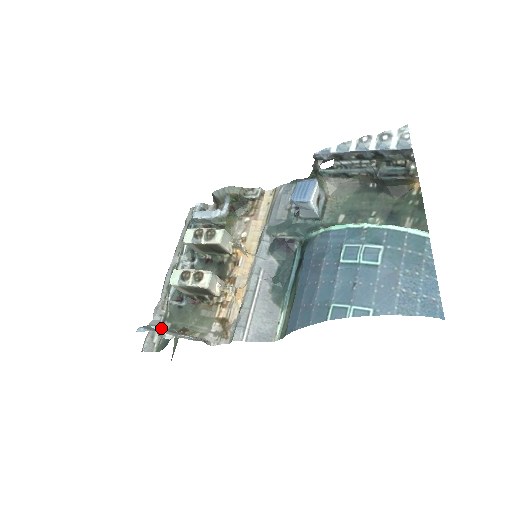
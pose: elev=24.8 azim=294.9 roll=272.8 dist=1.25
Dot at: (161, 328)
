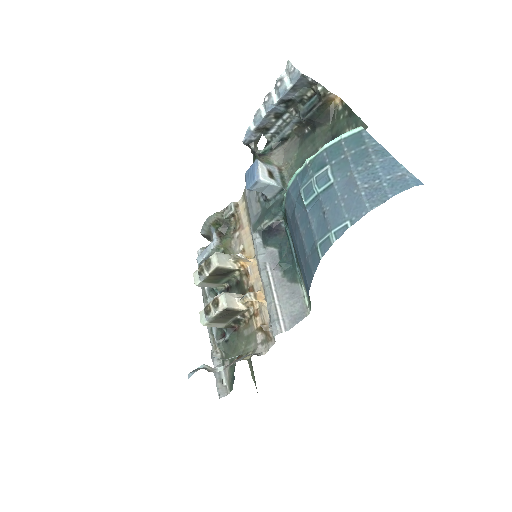
Dot at: (224, 370)
